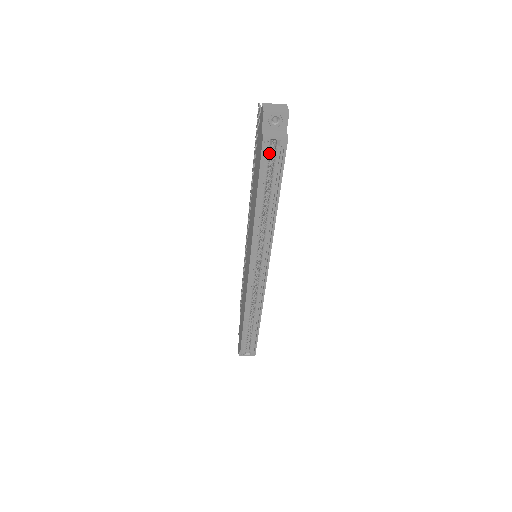
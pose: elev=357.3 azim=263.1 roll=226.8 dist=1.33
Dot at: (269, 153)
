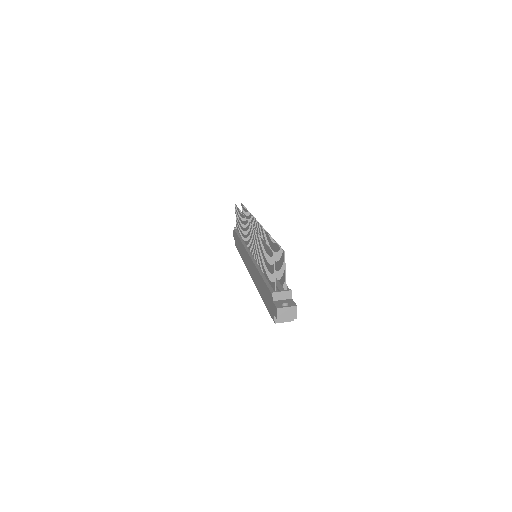
Dot at: occluded
